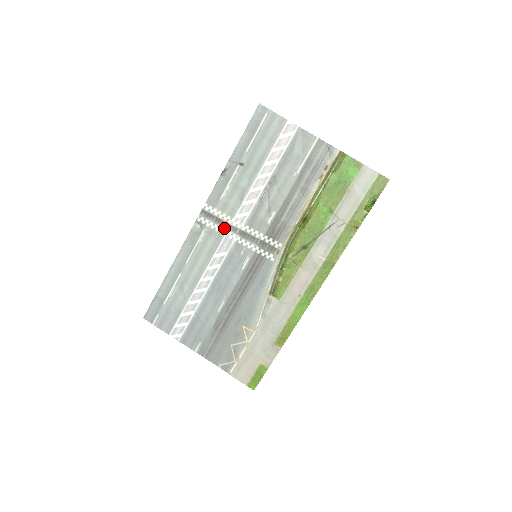
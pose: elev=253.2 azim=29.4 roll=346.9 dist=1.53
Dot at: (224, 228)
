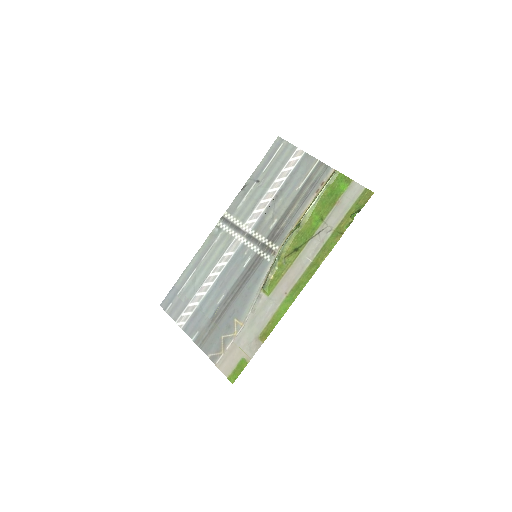
Dot at: (236, 232)
